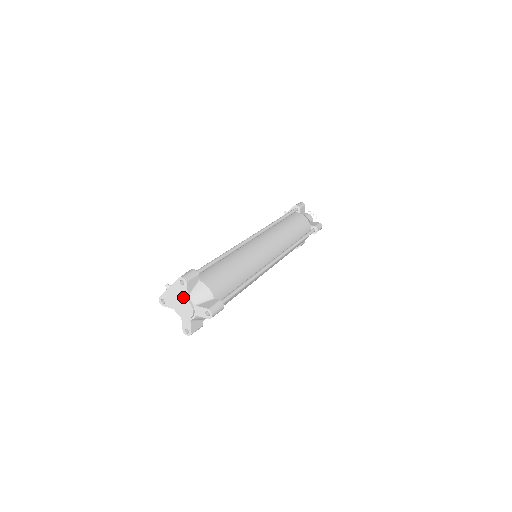
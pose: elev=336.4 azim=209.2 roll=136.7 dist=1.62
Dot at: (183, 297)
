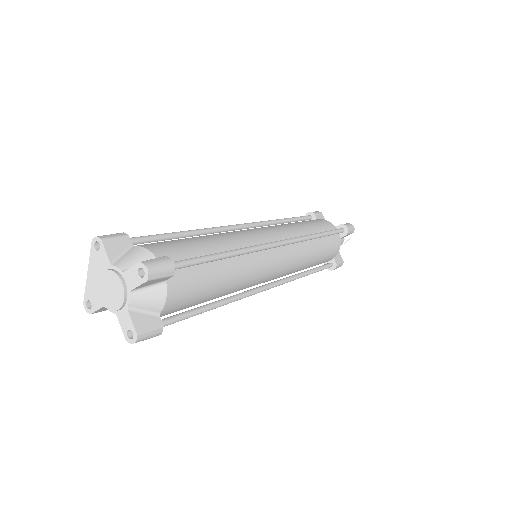
Dot at: (104, 270)
